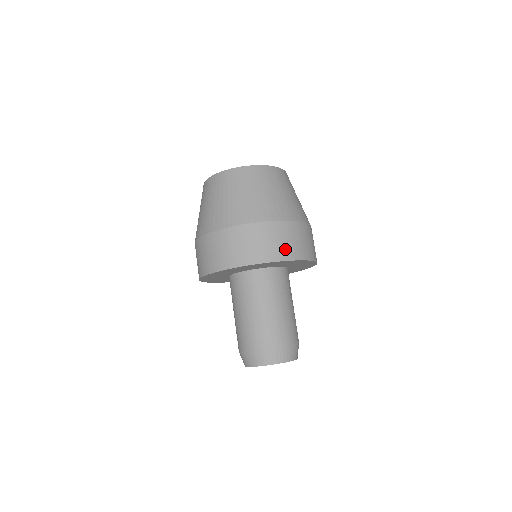
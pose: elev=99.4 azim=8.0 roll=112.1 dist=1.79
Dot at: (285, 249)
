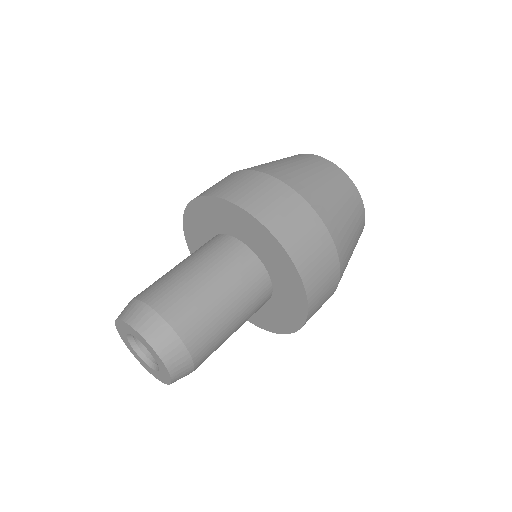
Dot at: (317, 289)
